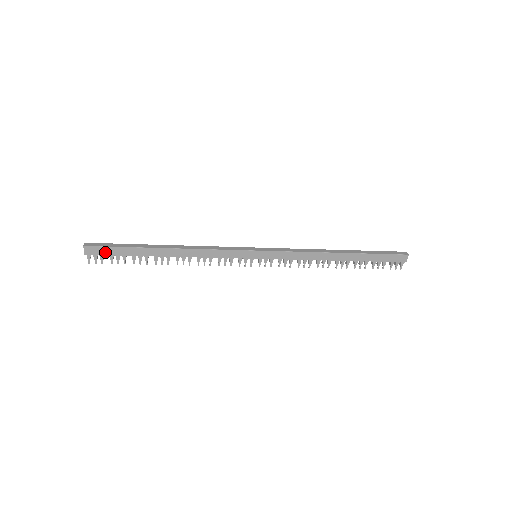
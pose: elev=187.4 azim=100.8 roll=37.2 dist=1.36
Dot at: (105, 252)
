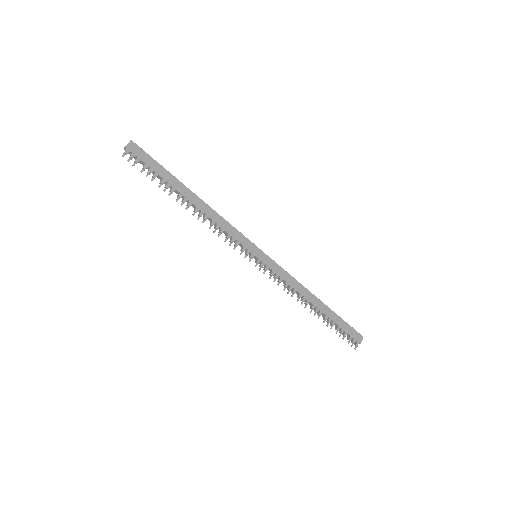
Dot at: (144, 158)
